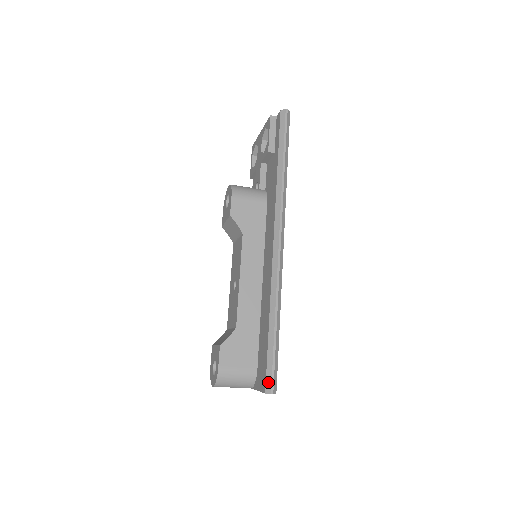
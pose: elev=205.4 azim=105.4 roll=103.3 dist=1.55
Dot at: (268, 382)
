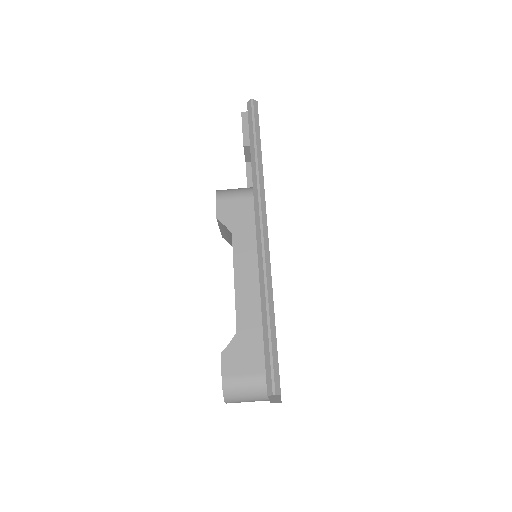
Dot at: (268, 382)
